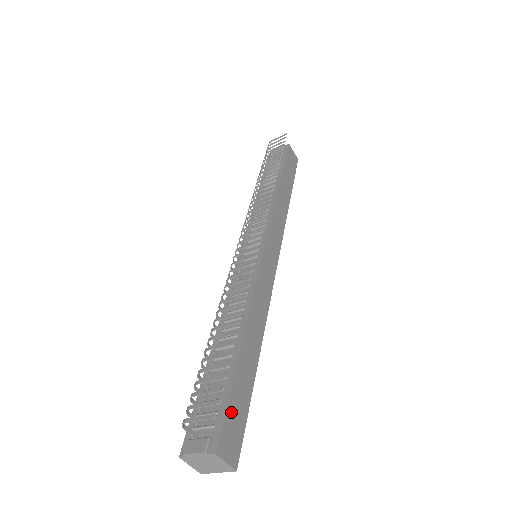
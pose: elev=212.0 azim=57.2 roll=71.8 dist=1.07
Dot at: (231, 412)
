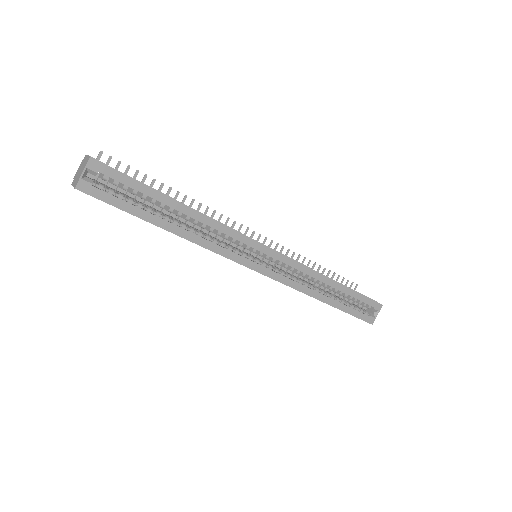
Dot at: occluded
